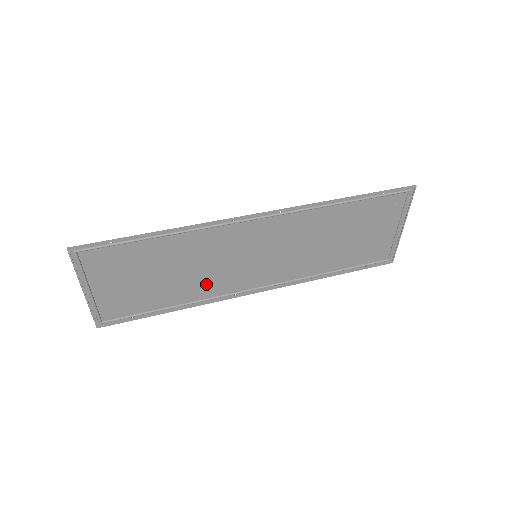
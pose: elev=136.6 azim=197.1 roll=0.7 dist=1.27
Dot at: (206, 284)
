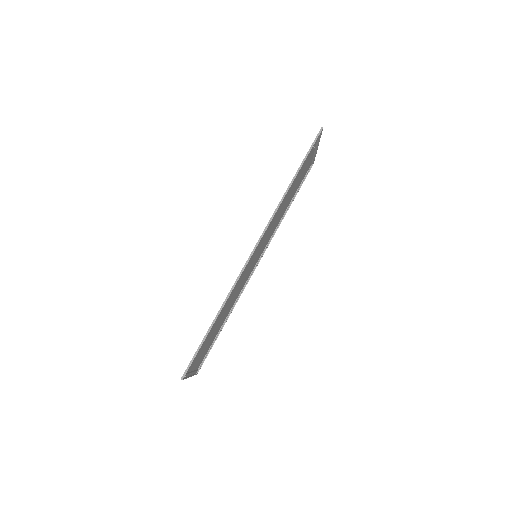
Dot at: occluded
